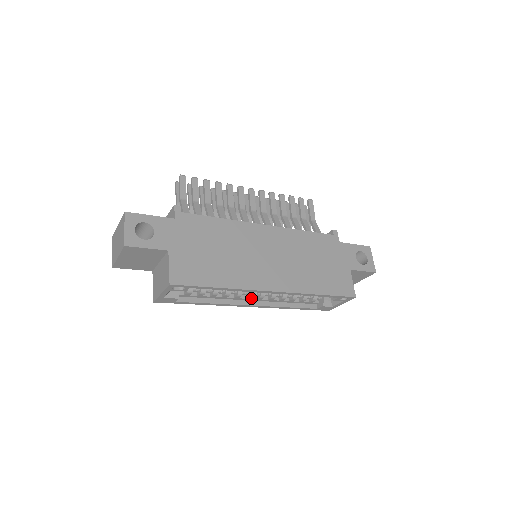
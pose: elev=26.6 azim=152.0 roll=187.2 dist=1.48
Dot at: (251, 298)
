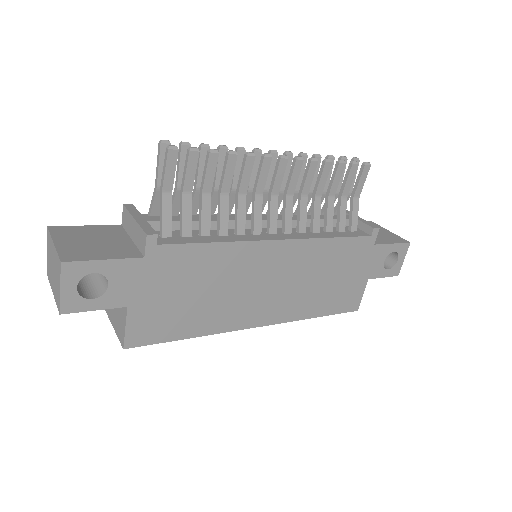
Dot at: occluded
